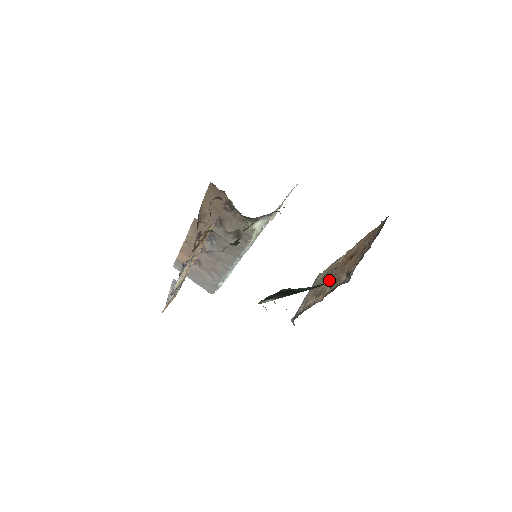
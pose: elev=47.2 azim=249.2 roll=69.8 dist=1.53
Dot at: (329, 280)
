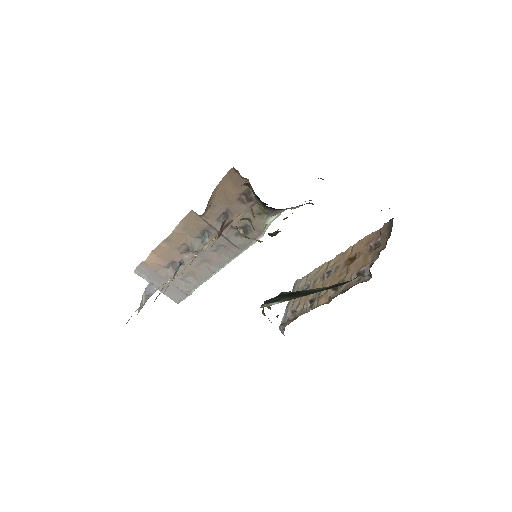
Dot at: (326, 283)
